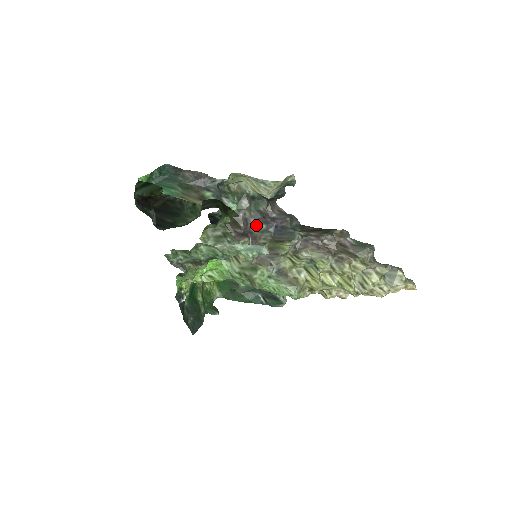
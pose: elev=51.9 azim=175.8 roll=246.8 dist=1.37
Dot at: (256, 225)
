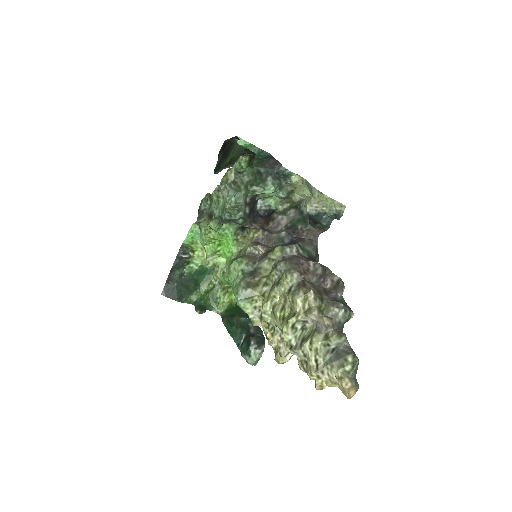
Dot at: (281, 231)
